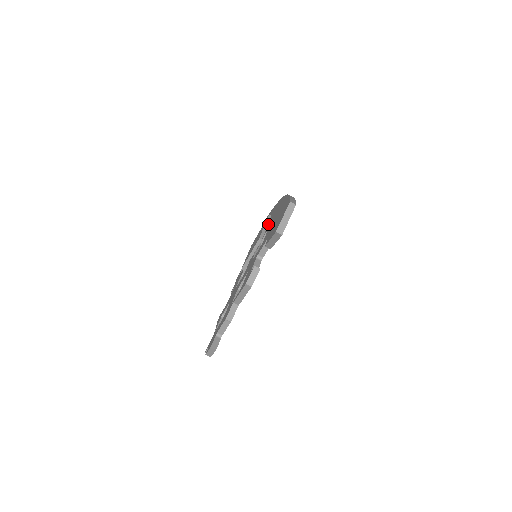
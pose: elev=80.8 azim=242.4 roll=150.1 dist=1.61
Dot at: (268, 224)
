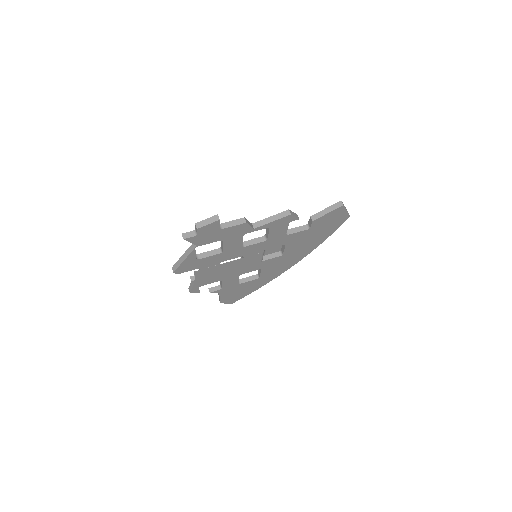
Dot at: occluded
